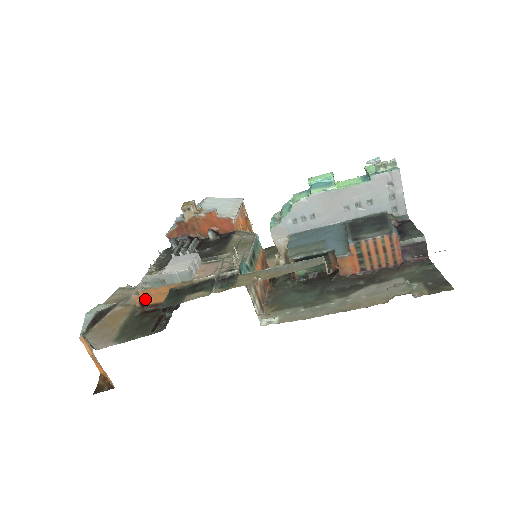
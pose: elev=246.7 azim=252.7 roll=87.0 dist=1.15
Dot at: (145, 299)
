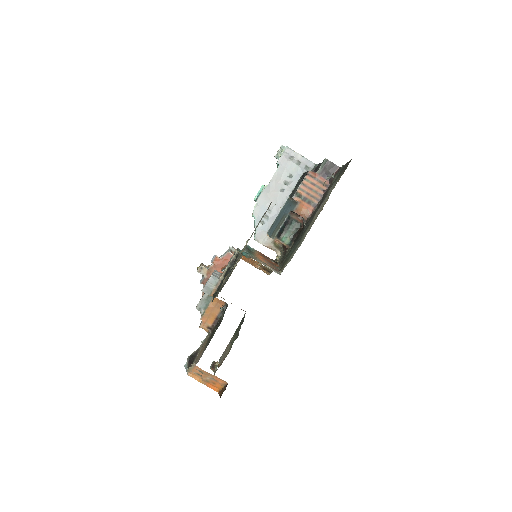
Dot at: (208, 322)
